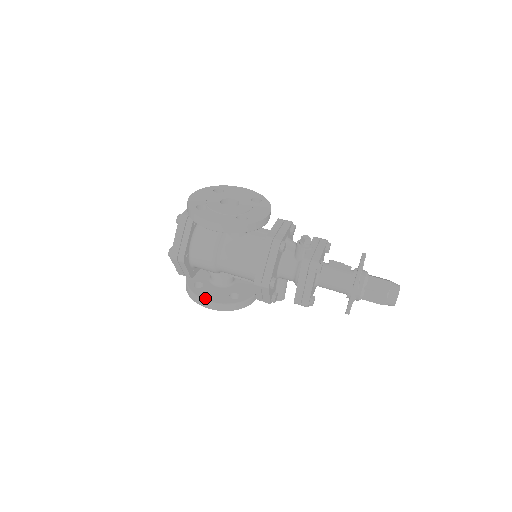
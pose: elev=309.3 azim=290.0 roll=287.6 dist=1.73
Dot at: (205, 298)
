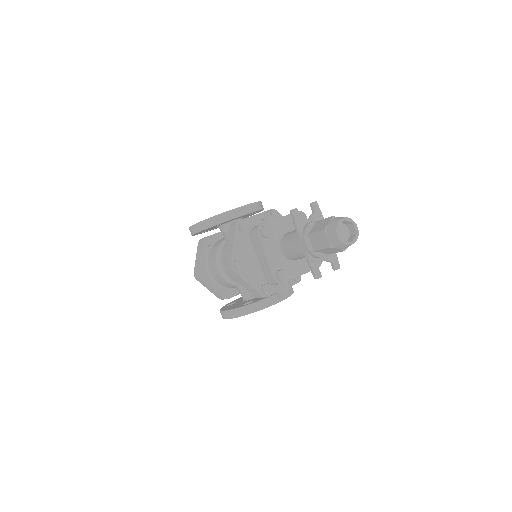
Dot at: (223, 310)
